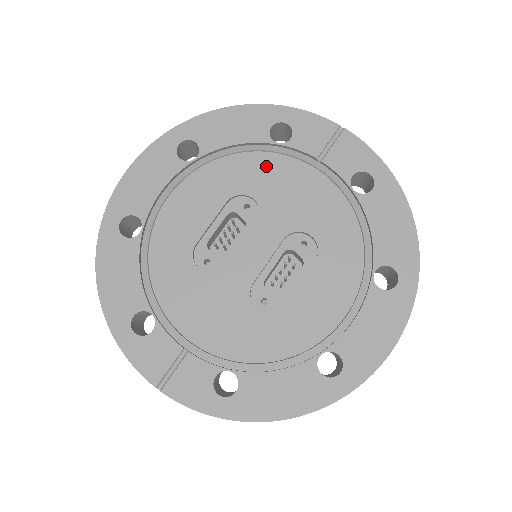
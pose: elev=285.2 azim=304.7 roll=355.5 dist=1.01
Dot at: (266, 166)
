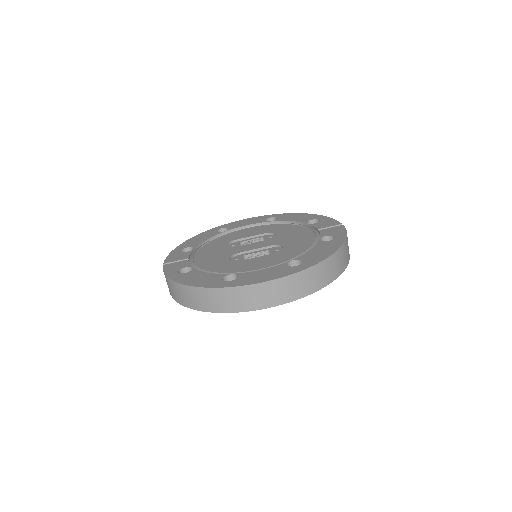
Dot at: (294, 229)
